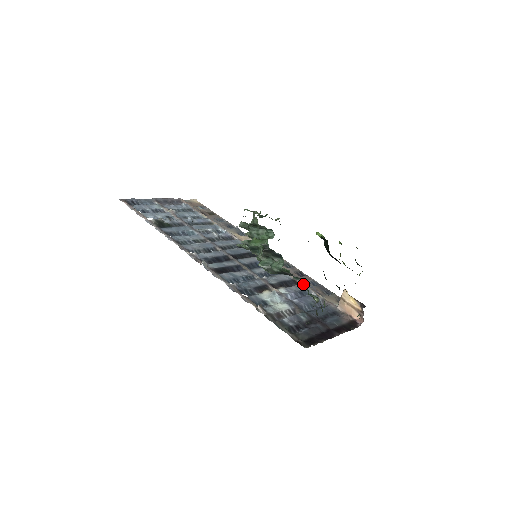
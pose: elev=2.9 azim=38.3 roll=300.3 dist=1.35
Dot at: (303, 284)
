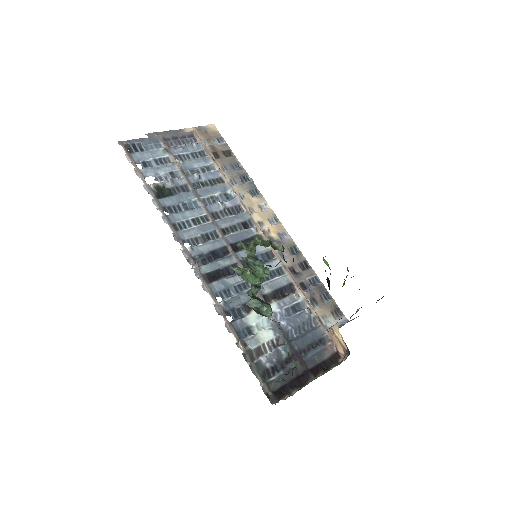
Dot at: occluded
